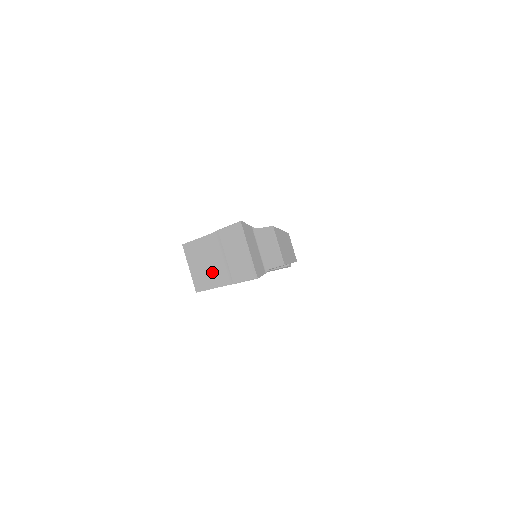
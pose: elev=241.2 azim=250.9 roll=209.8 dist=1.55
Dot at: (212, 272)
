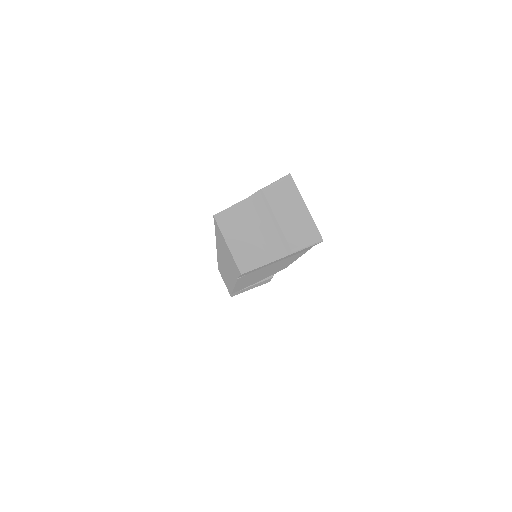
Dot at: (258, 245)
